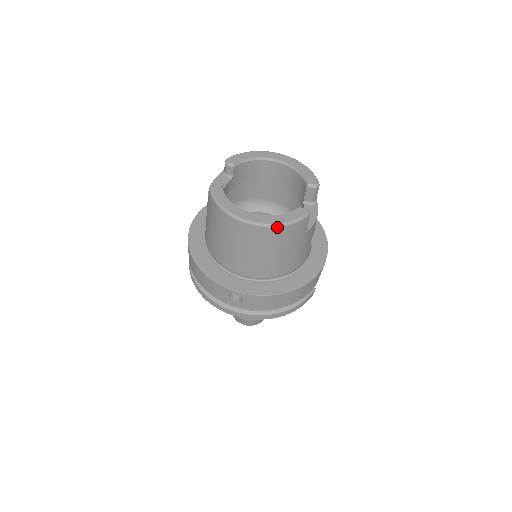
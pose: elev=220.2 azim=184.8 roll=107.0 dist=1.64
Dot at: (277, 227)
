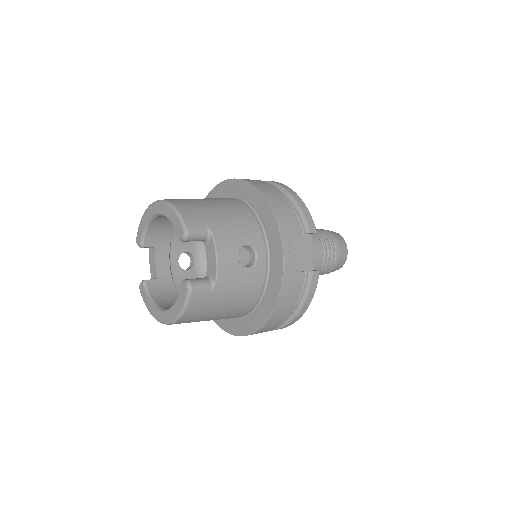
Dot at: (179, 319)
